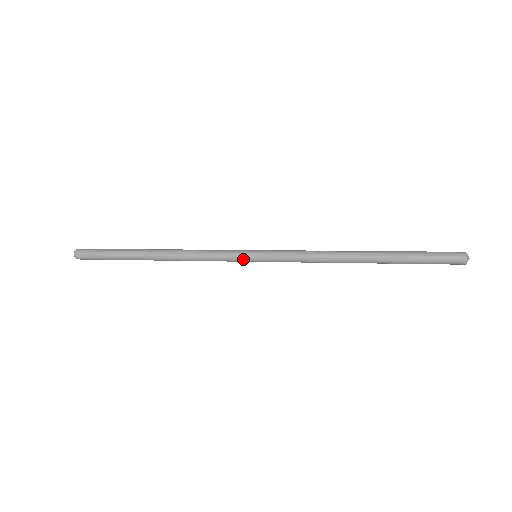
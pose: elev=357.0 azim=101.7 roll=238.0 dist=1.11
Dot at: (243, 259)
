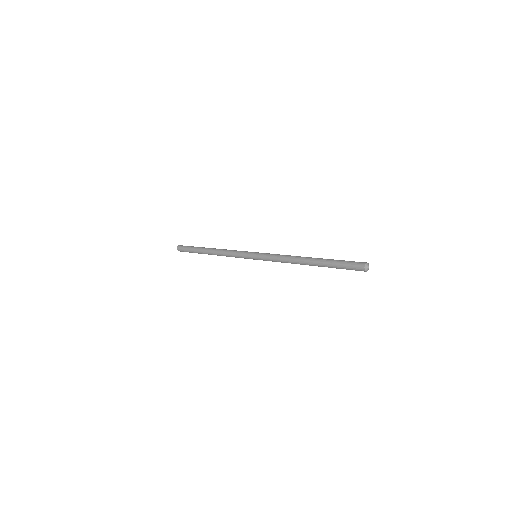
Dot at: occluded
